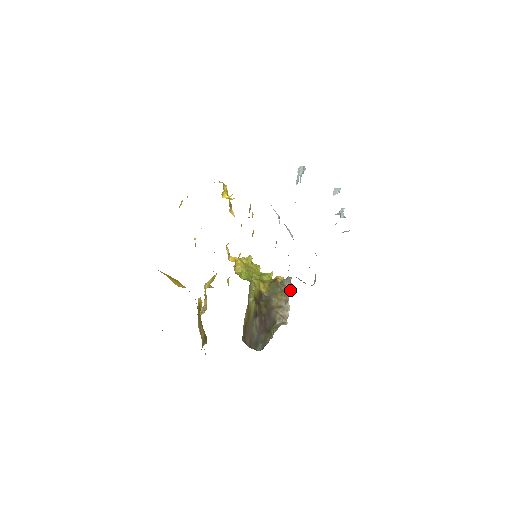
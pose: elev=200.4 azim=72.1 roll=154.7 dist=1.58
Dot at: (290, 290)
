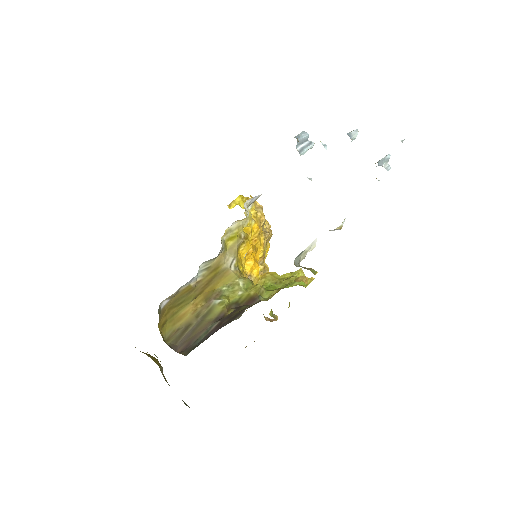
Dot at: occluded
